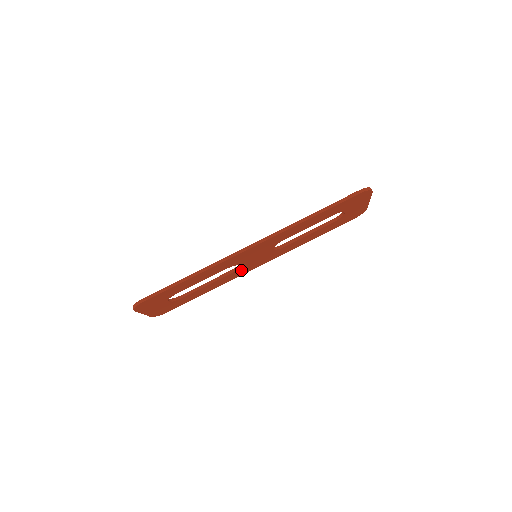
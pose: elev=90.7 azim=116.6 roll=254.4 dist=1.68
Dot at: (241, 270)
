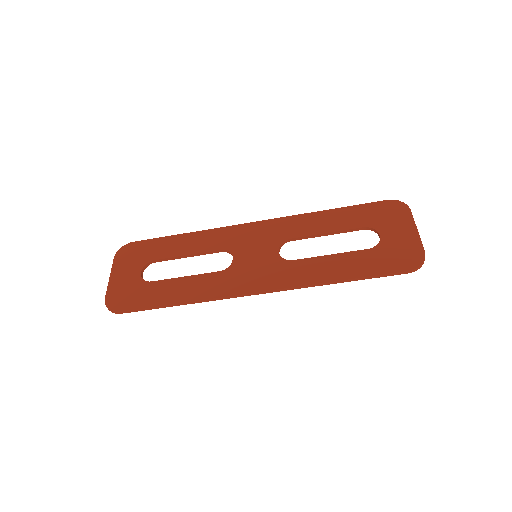
Dot at: (232, 243)
